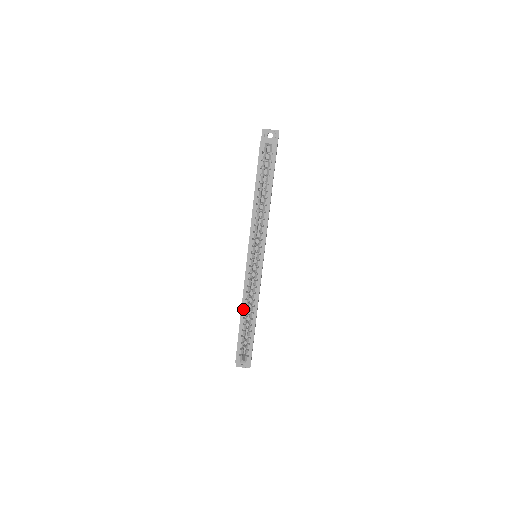
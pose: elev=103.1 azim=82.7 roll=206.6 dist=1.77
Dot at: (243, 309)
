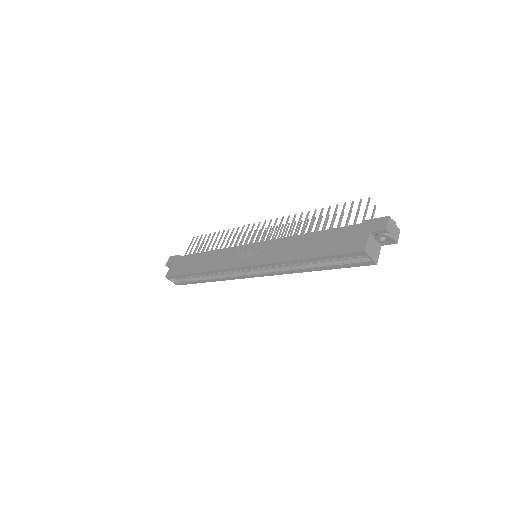
Dot at: (205, 273)
